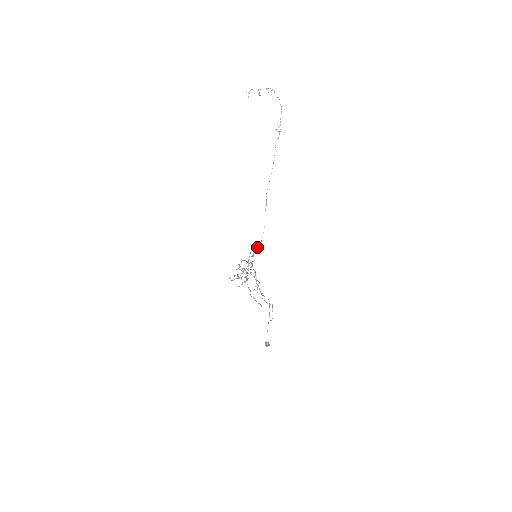
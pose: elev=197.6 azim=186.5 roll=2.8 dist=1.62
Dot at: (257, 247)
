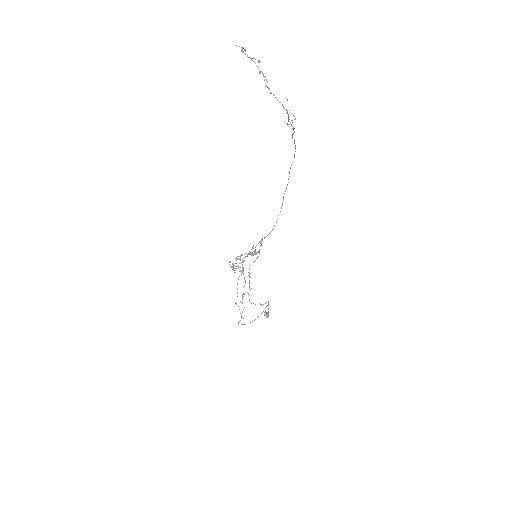
Dot at: (265, 237)
